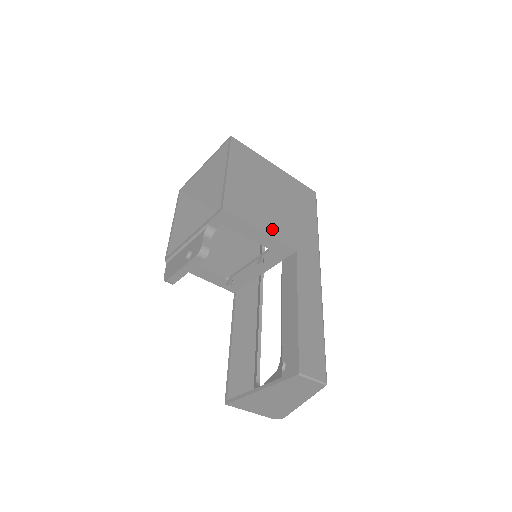
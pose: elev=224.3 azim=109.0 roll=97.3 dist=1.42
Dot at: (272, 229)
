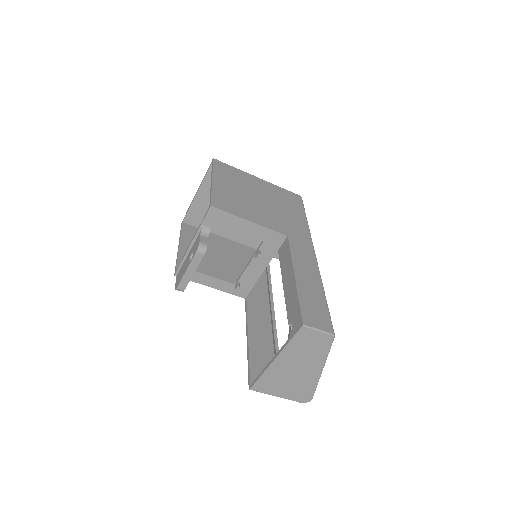
Dot at: (261, 220)
